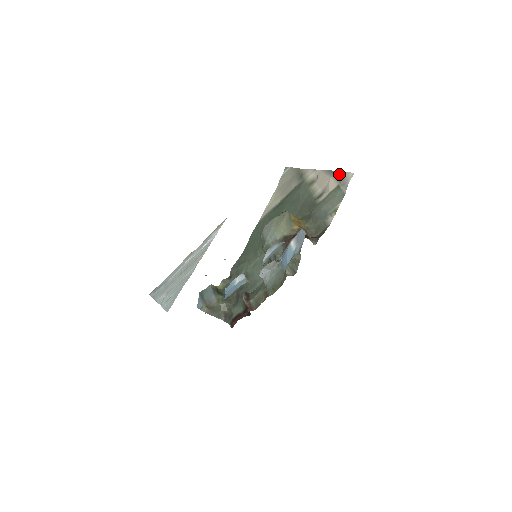
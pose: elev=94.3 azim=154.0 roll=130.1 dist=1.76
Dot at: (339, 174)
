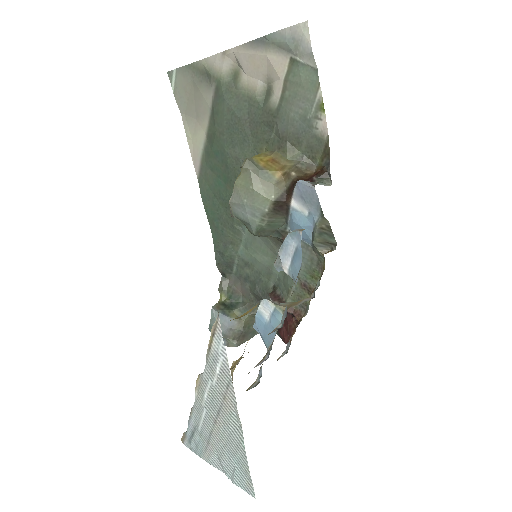
Dot at: (279, 38)
